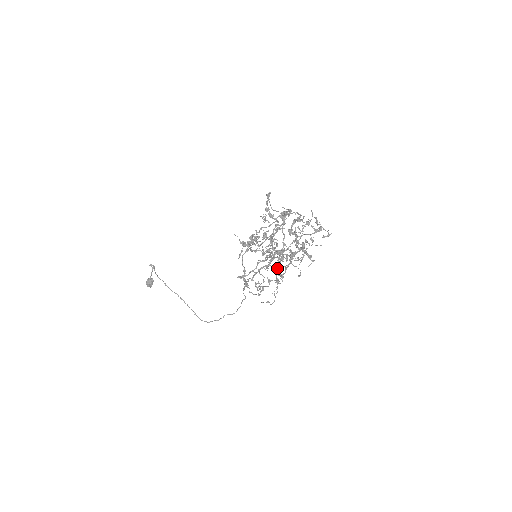
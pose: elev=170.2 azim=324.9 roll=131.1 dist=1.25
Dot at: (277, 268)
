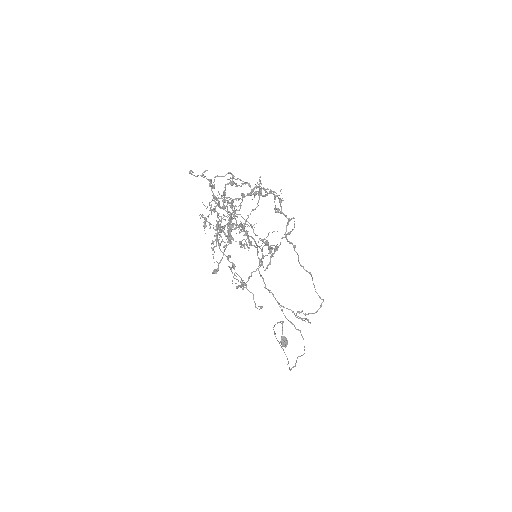
Dot at: (219, 246)
